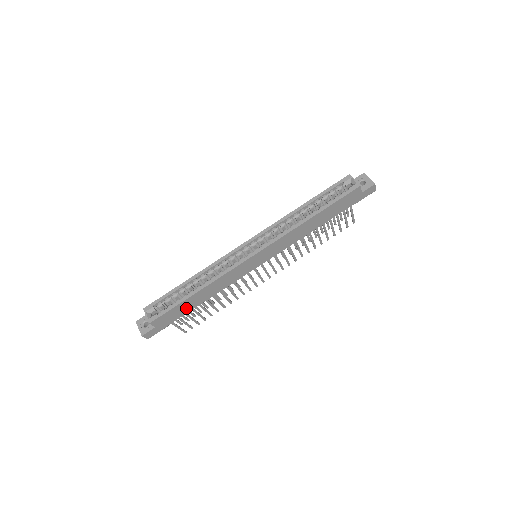
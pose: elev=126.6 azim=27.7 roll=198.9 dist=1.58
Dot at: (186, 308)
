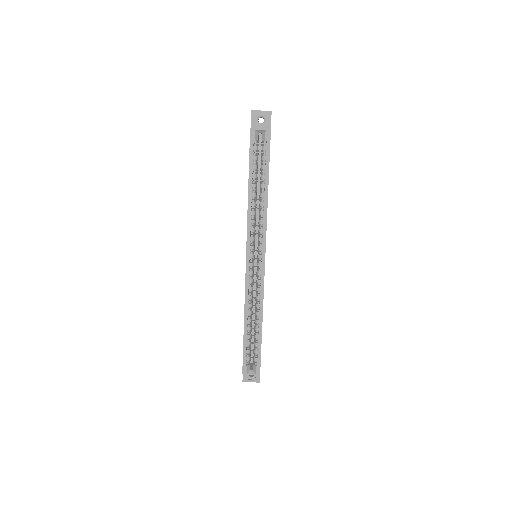
Dot at: occluded
